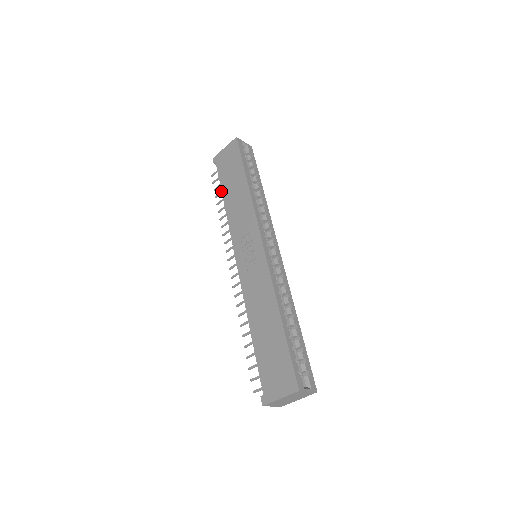
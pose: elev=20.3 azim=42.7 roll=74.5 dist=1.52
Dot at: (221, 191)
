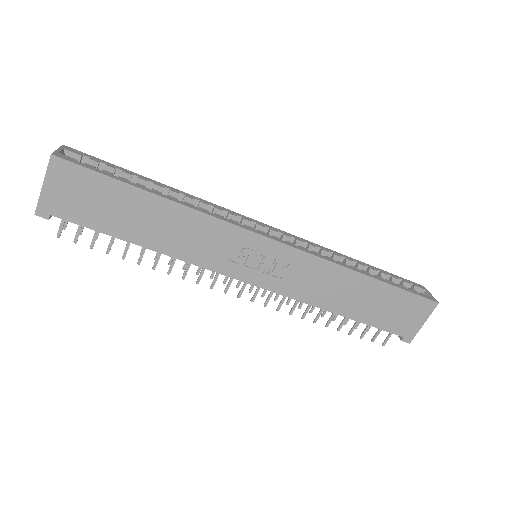
Dot at: occluded
